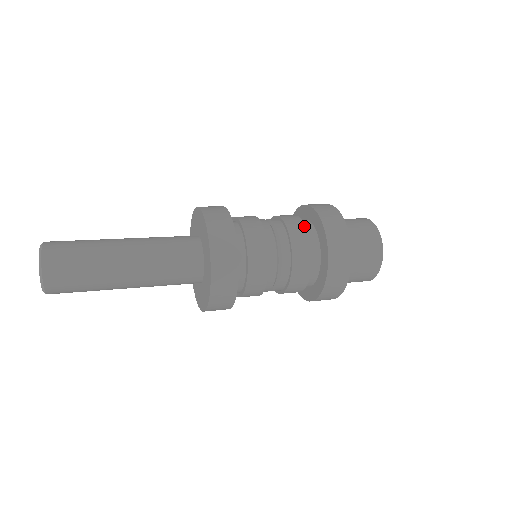
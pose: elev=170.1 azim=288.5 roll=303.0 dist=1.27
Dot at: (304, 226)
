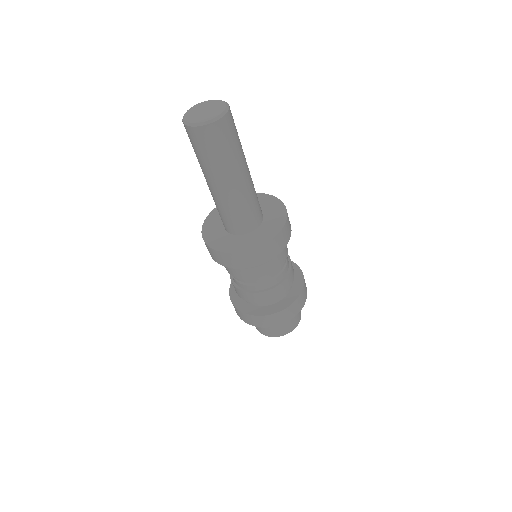
Dot at: occluded
